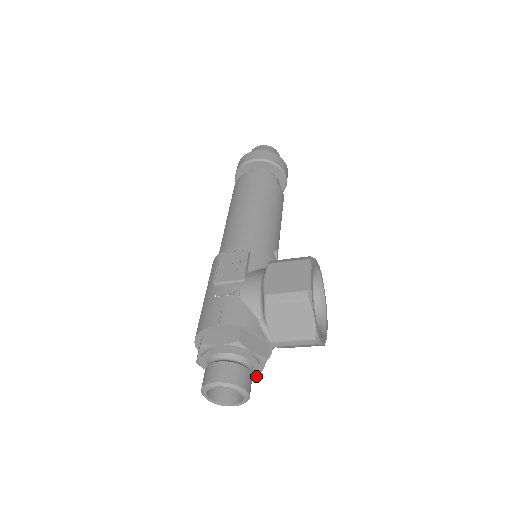
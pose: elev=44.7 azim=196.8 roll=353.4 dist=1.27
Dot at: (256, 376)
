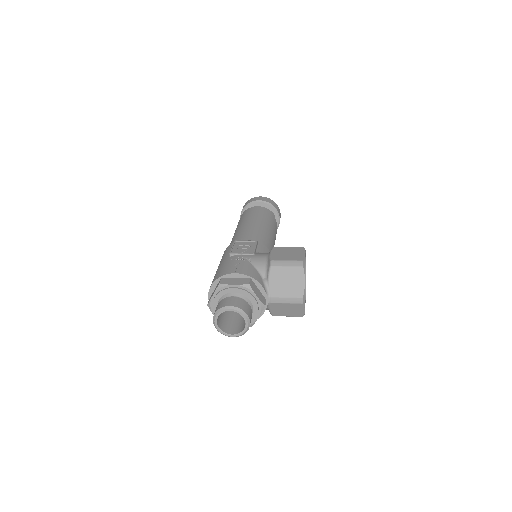
Dot at: occluded
